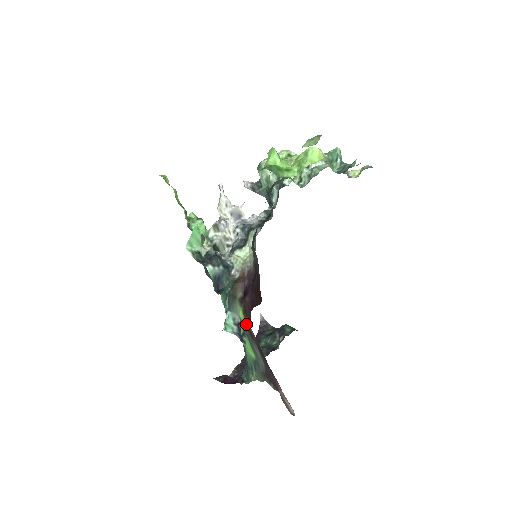
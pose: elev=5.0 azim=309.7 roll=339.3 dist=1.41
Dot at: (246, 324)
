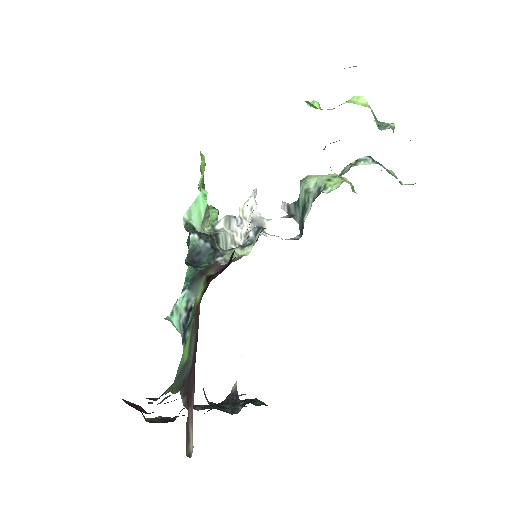
Dot at: (198, 305)
